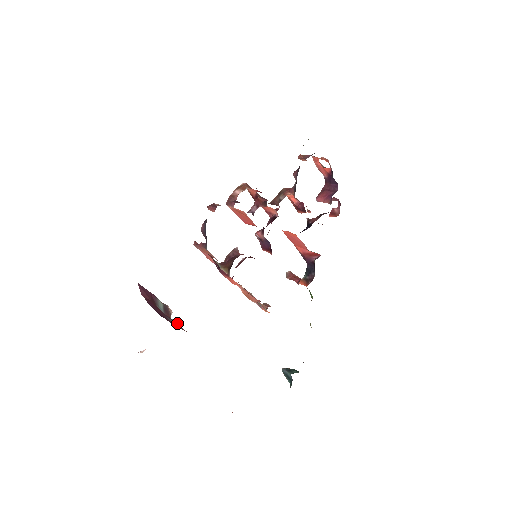
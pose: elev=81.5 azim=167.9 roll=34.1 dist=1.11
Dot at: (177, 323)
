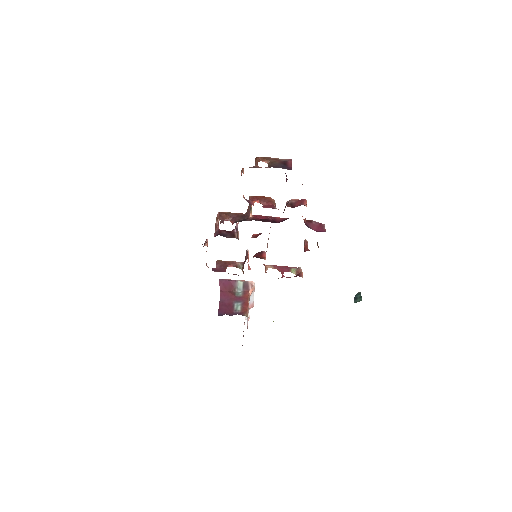
Dot at: (244, 302)
